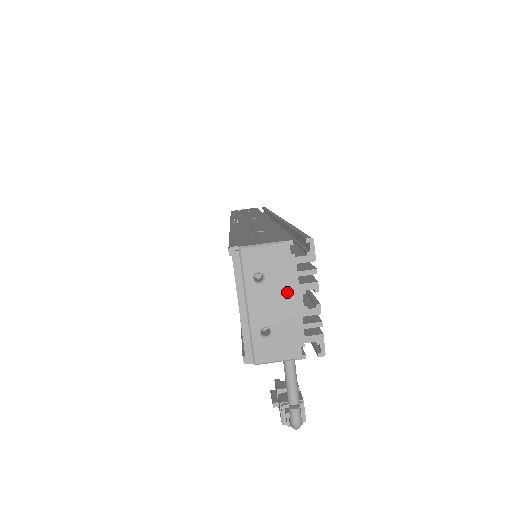
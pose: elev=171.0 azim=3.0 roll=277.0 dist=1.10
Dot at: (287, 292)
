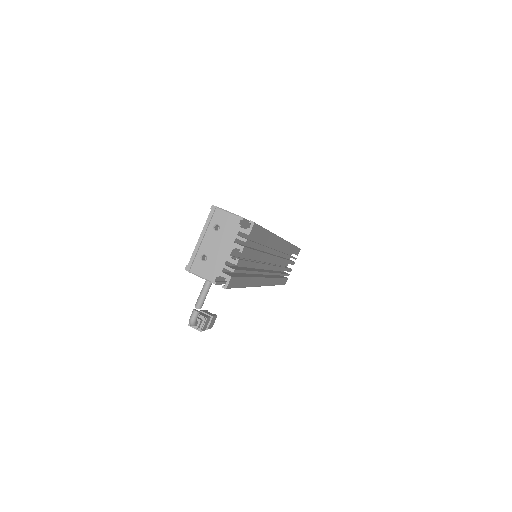
Dot at: (226, 243)
